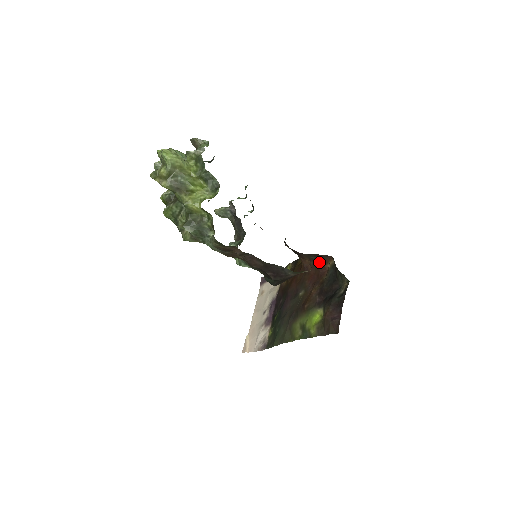
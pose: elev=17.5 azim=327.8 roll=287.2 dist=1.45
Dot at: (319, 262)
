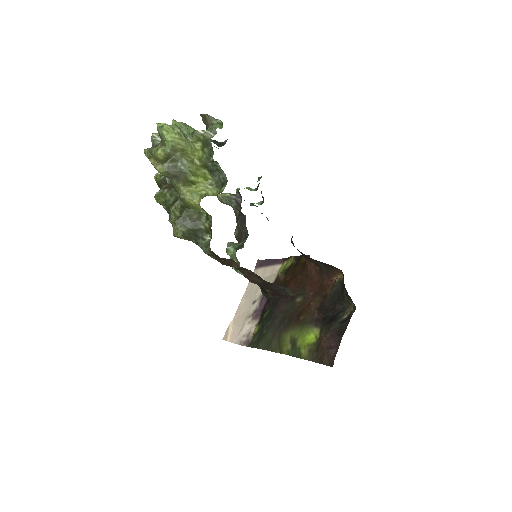
Dot at: (326, 271)
